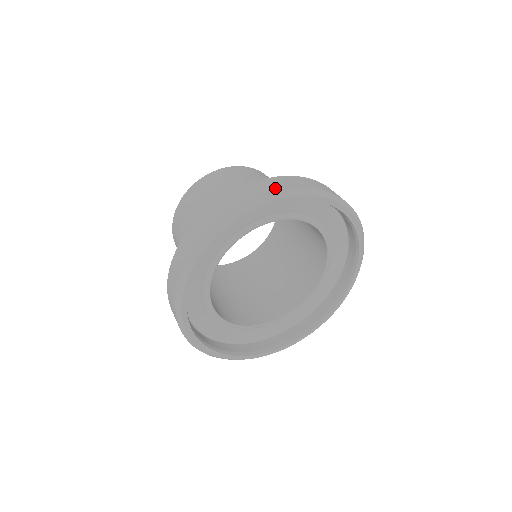
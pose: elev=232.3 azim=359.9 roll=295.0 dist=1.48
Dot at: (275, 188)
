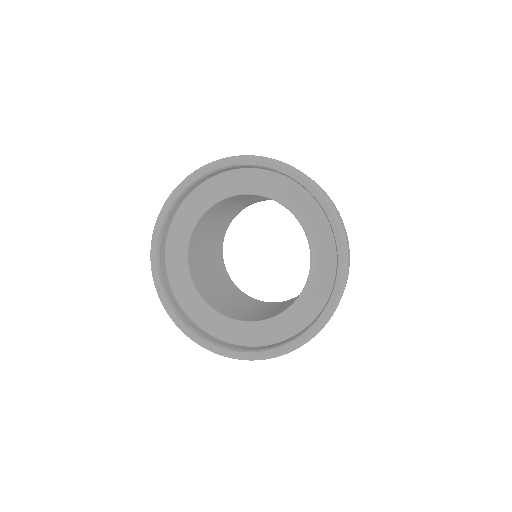
Dot at: occluded
